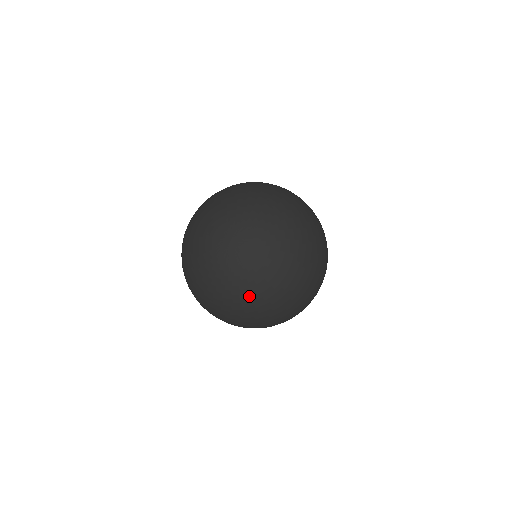
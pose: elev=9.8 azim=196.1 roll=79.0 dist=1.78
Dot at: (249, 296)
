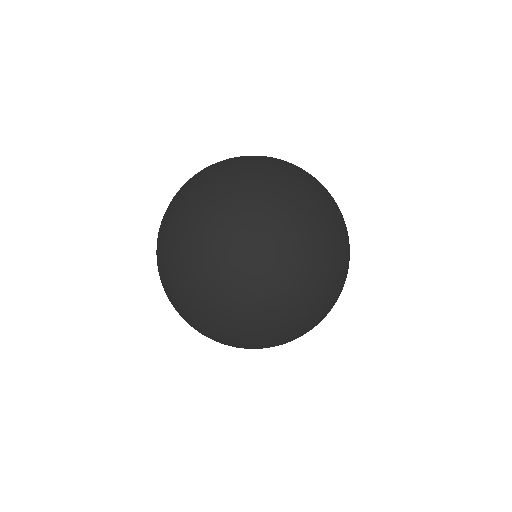
Dot at: (267, 210)
